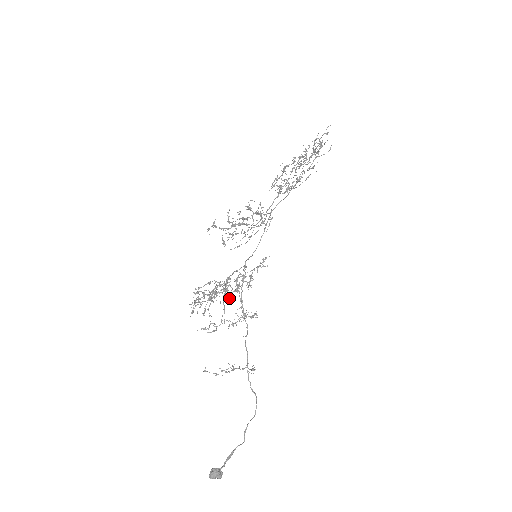
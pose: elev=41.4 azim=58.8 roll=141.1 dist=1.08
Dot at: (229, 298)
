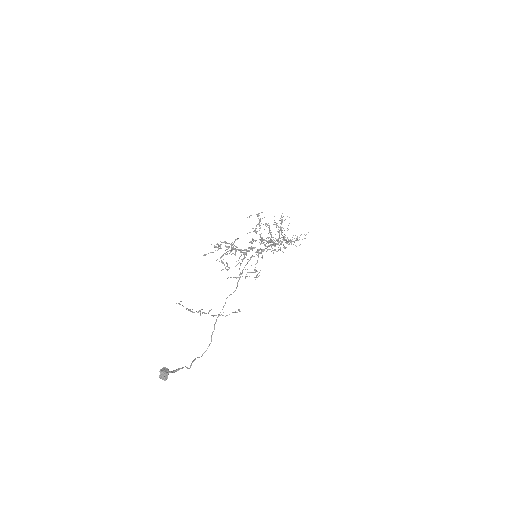
Dot at: occluded
